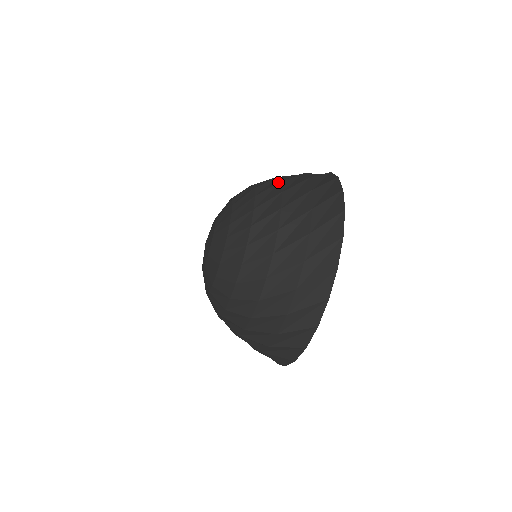
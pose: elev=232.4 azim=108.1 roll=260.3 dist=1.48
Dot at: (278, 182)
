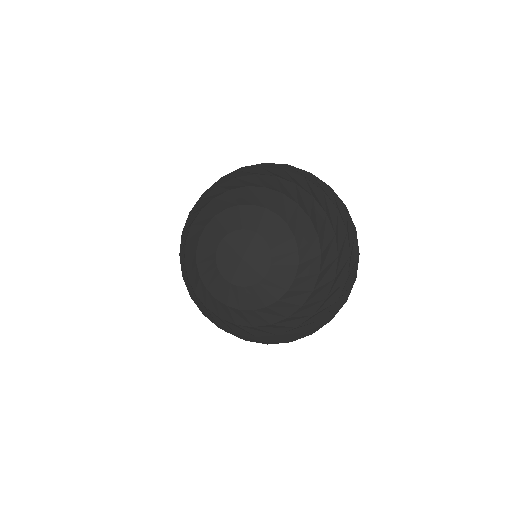
Dot at: (334, 279)
